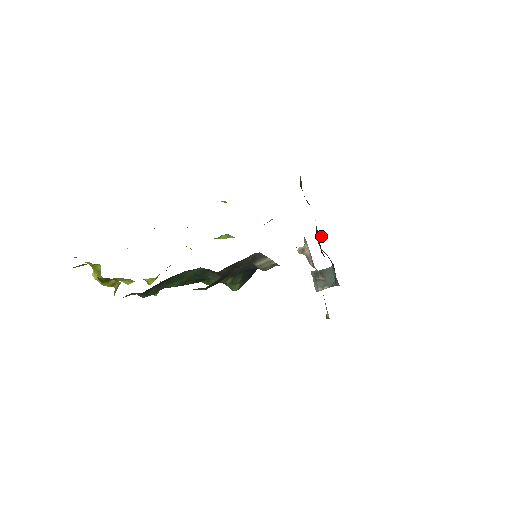
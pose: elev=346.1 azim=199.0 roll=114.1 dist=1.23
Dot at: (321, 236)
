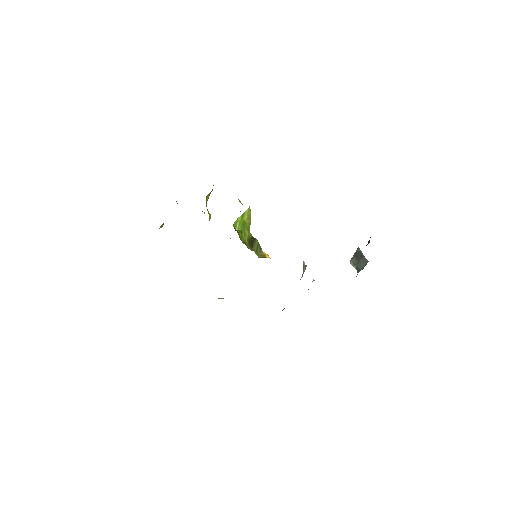
Dot at: occluded
